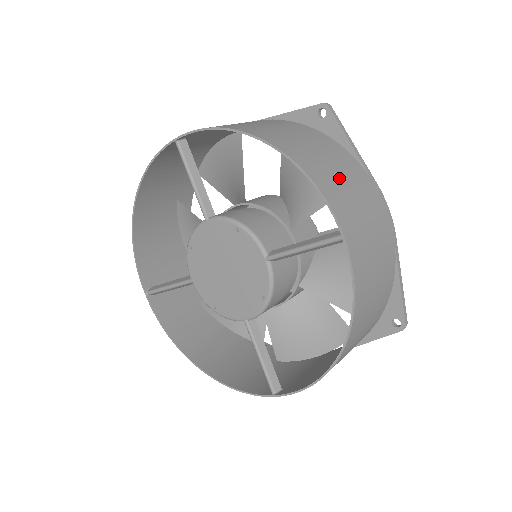
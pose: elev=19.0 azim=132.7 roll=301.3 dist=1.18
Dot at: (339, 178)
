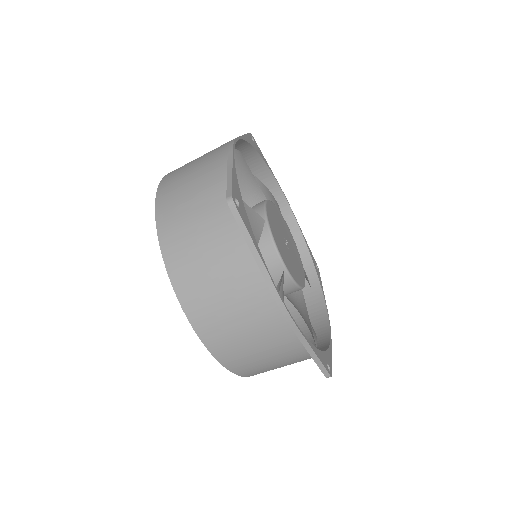
Dot at: (213, 291)
